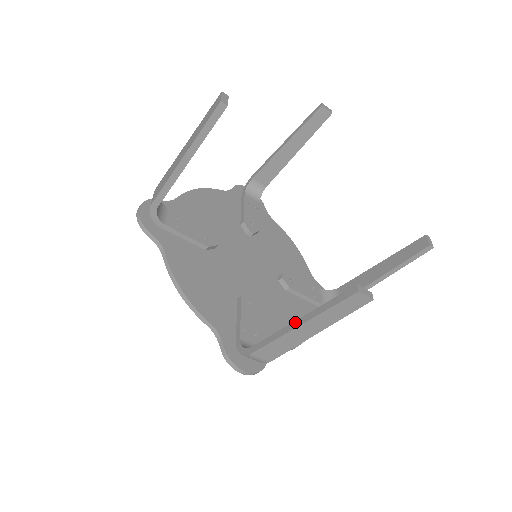
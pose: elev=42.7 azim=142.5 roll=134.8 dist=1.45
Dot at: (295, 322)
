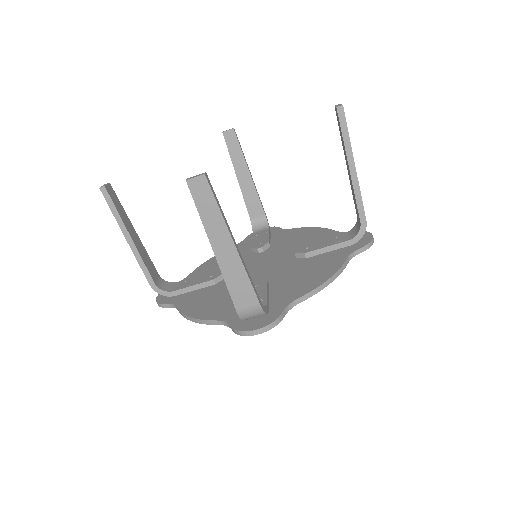
Dot at: (214, 251)
